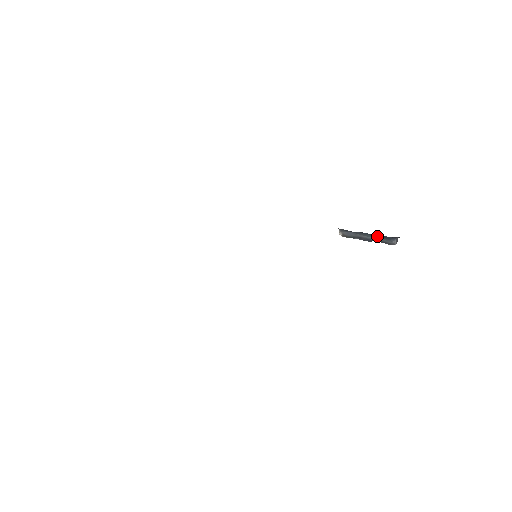
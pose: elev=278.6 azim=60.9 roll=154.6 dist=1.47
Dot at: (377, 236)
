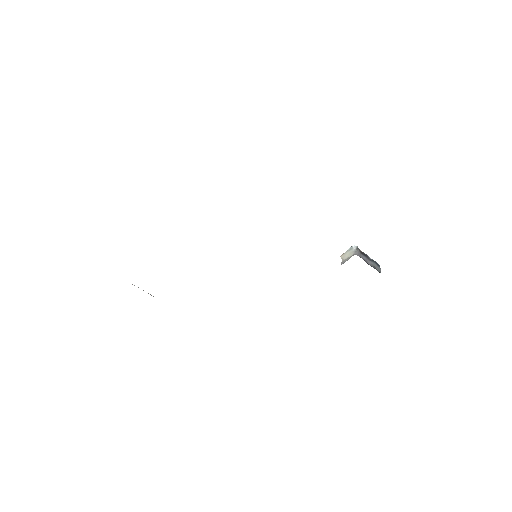
Dot at: occluded
